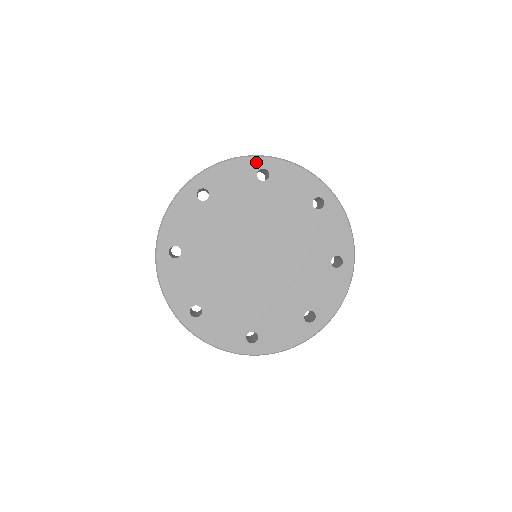
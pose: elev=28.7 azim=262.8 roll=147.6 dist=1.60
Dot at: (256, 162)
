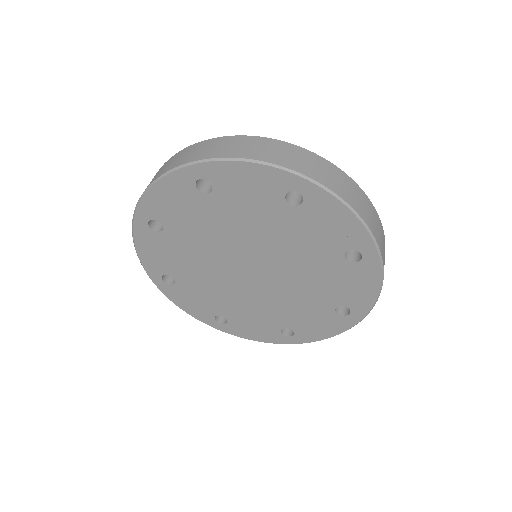
Dot at: (186, 174)
